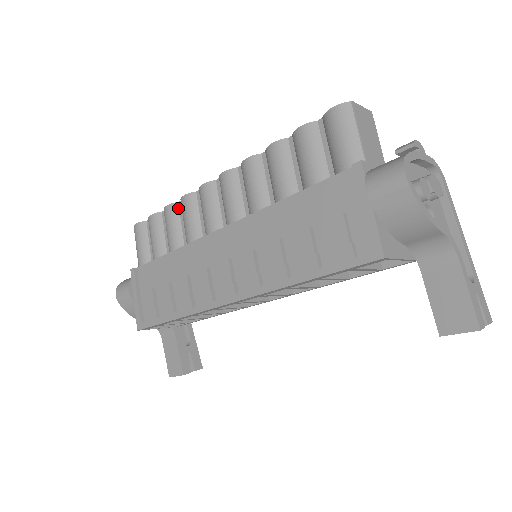
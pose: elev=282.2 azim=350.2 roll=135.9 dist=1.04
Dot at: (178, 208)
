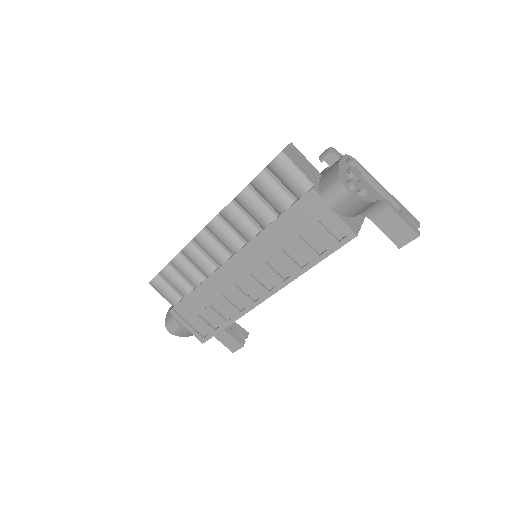
Dot at: (182, 257)
